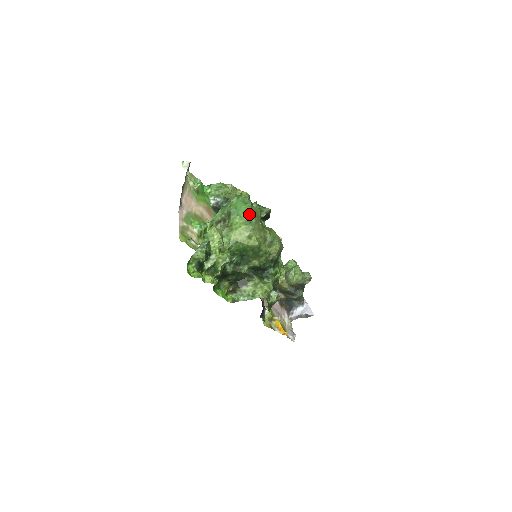
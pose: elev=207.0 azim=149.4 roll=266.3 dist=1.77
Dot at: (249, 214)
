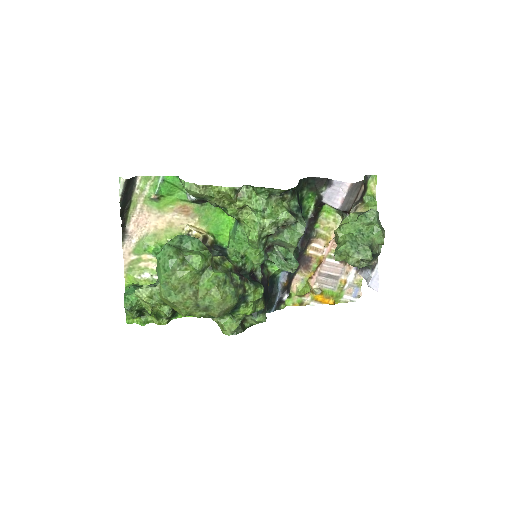
Dot at: (168, 284)
